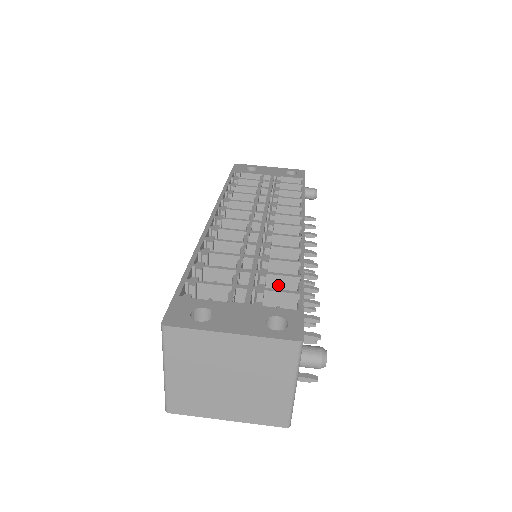
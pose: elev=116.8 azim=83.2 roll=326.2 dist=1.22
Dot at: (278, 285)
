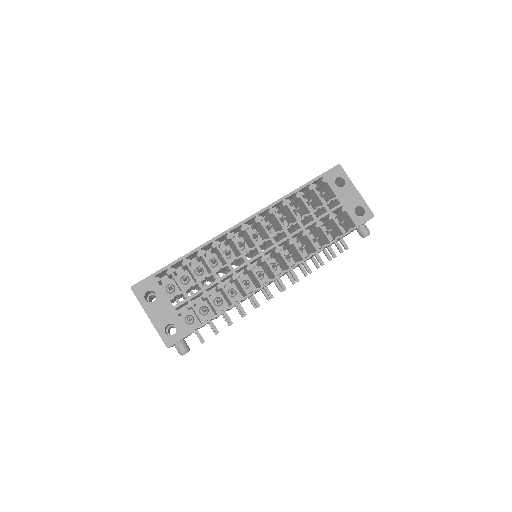
Dot at: (210, 304)
